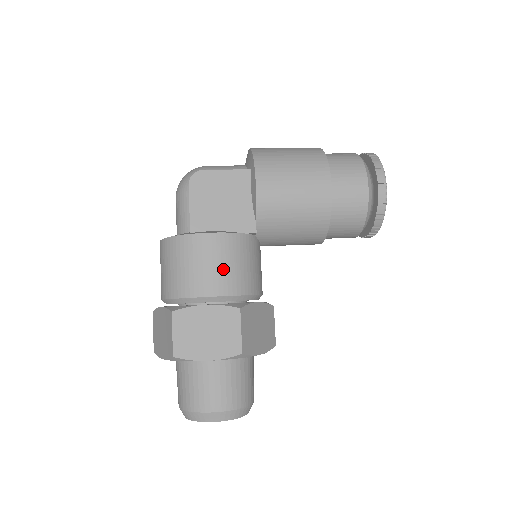
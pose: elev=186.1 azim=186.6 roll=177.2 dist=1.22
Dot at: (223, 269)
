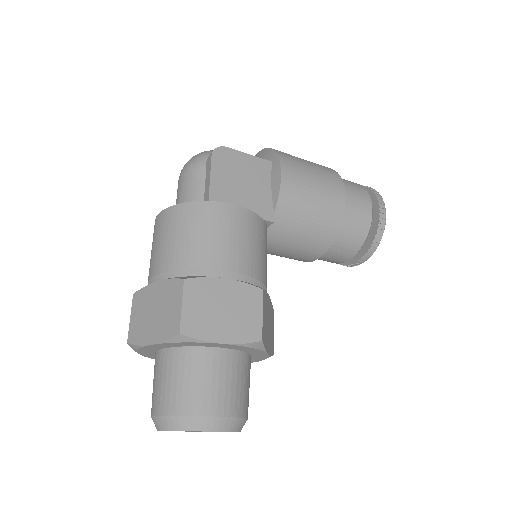
Dot at: (244, 246)
